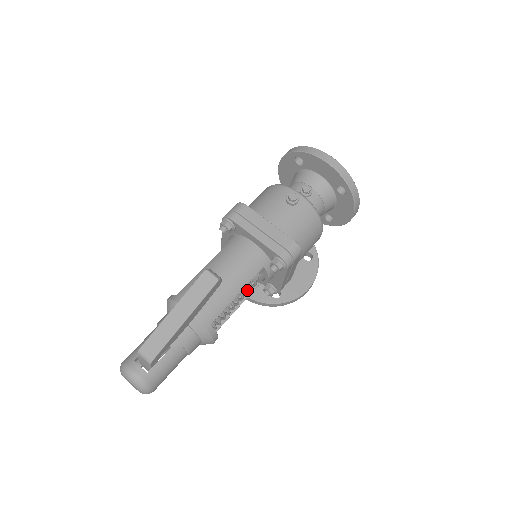
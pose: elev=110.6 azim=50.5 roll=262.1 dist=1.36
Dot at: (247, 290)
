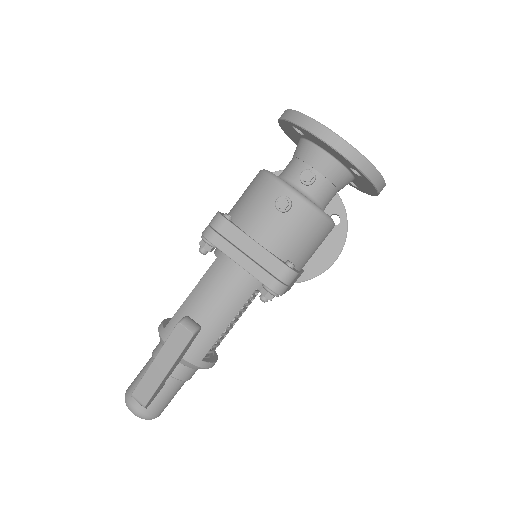
Dot at: (242, 310)
